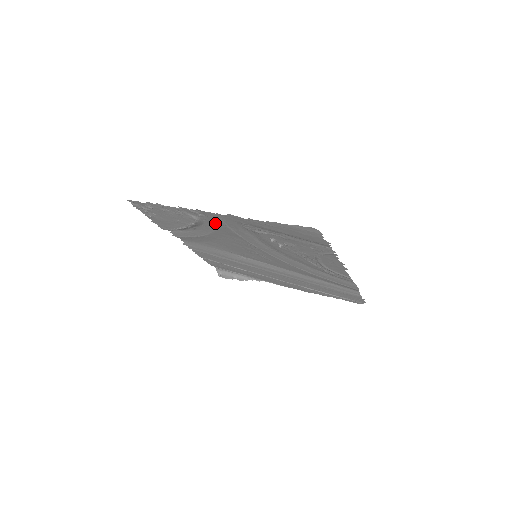
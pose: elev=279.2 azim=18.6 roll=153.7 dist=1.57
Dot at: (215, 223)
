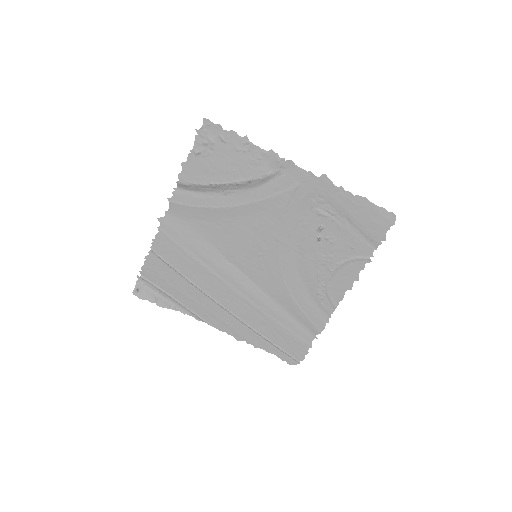
Dot at: (280, 188)
